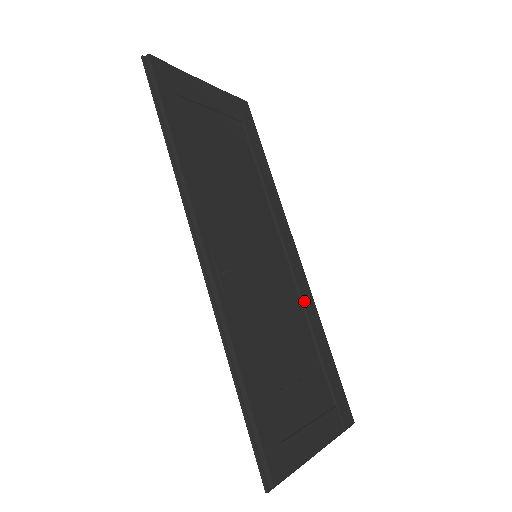
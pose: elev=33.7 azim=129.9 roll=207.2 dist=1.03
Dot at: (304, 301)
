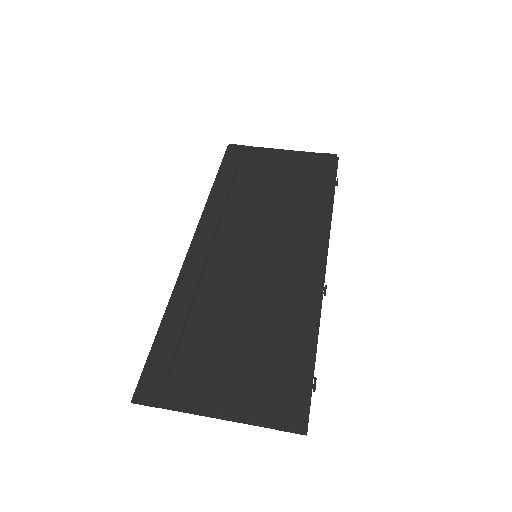
Dot at: (300, 298)
